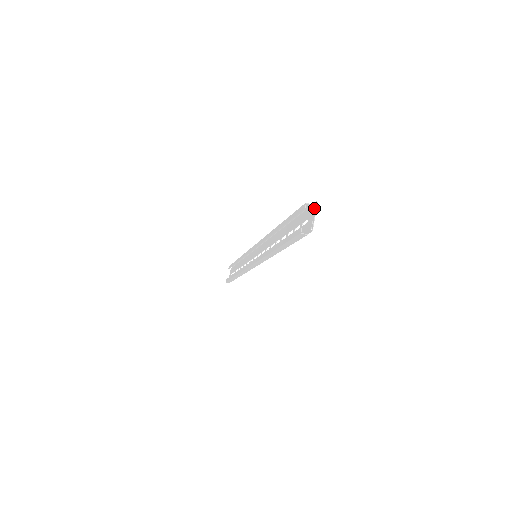
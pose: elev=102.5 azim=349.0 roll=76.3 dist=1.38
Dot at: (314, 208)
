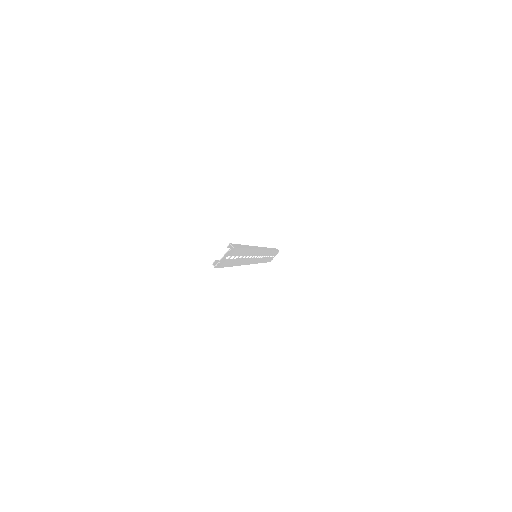
Dot at: (228, 251)
